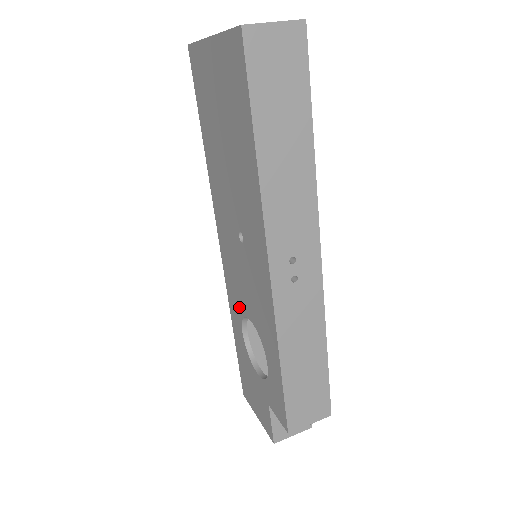
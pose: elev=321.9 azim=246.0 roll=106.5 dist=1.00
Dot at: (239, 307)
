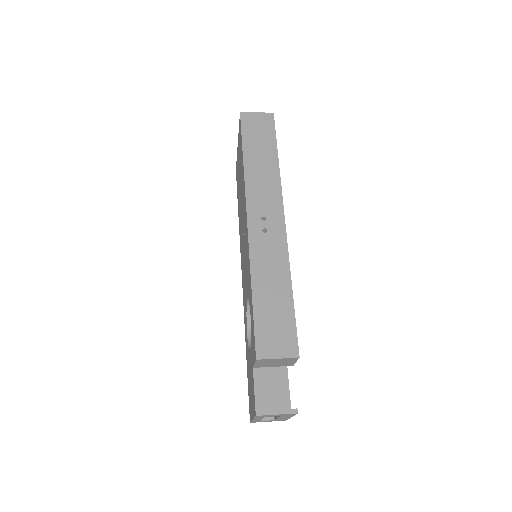
Dot at: (245, 307)
